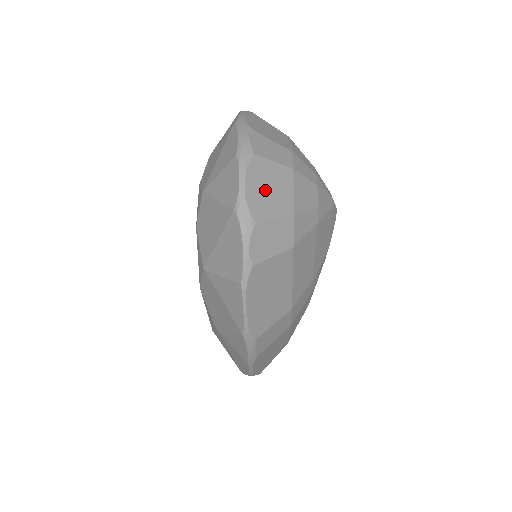
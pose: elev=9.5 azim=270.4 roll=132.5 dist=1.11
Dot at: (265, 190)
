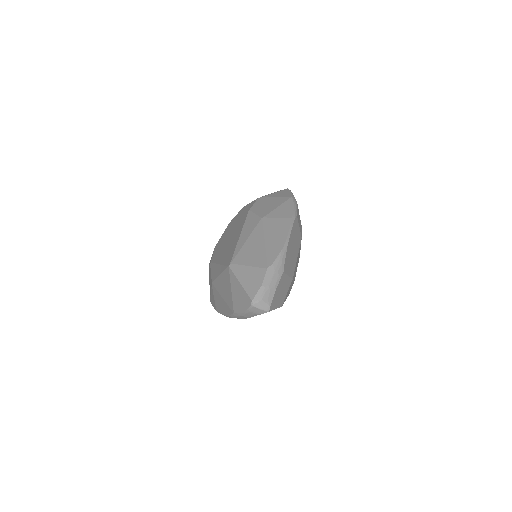
Dot at: occluded
